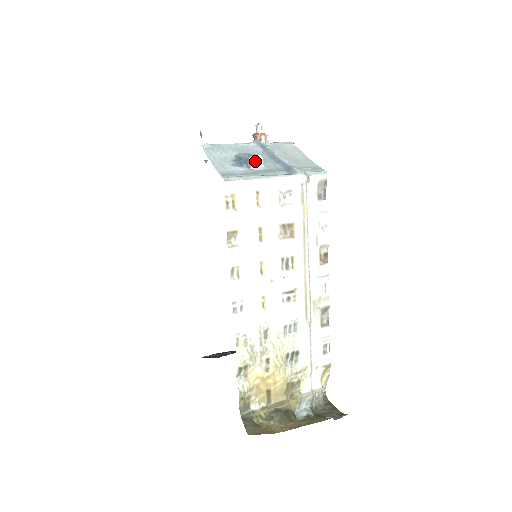
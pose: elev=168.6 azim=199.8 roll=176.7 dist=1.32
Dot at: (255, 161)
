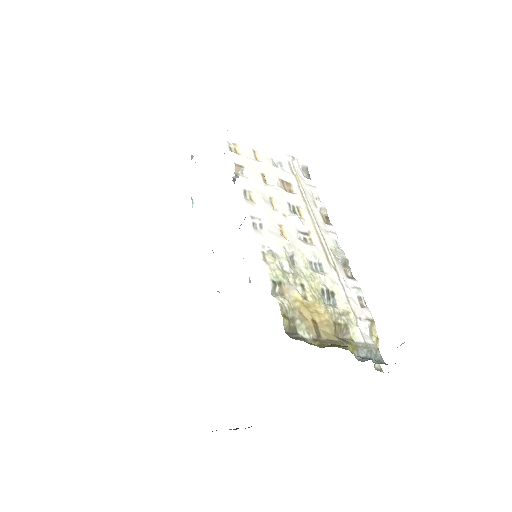
Dot at: occluded
